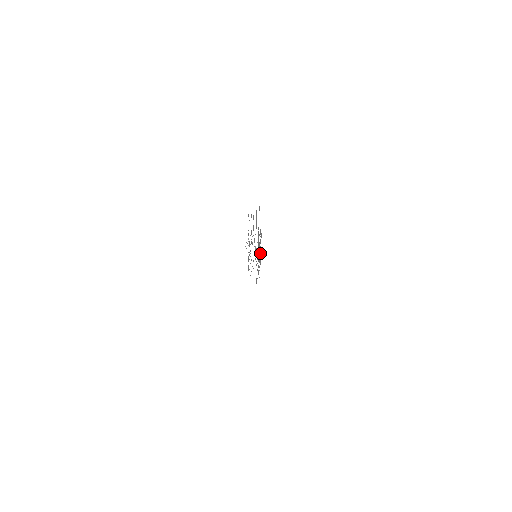
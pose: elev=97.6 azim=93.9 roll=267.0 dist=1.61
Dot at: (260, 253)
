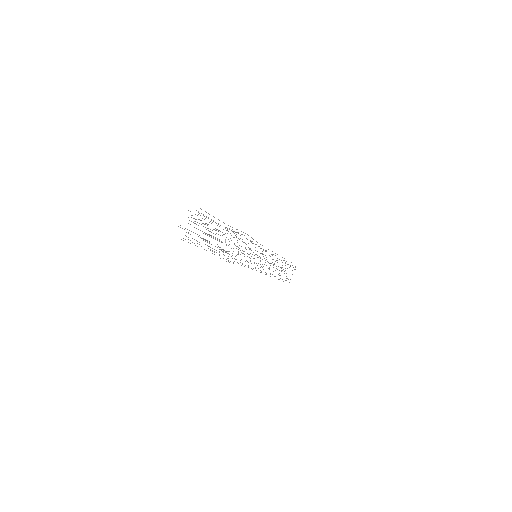
Dot at: occluded
